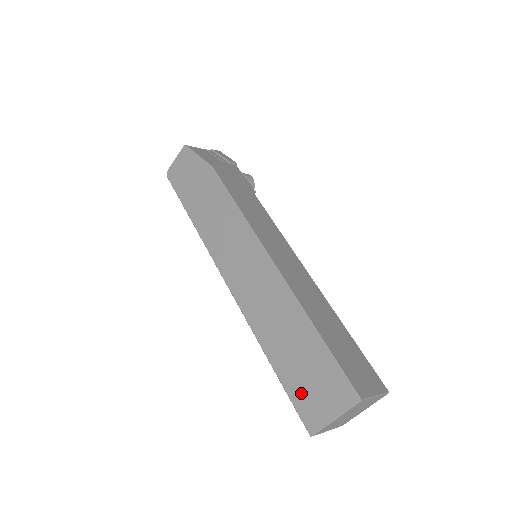
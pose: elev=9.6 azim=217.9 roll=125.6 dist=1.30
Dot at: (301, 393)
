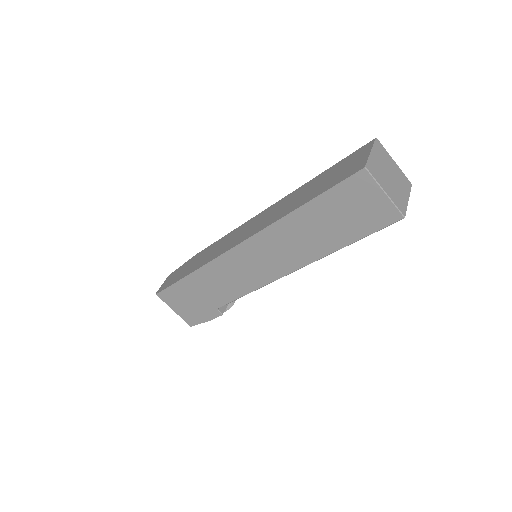
Dot at: (337, 178)
